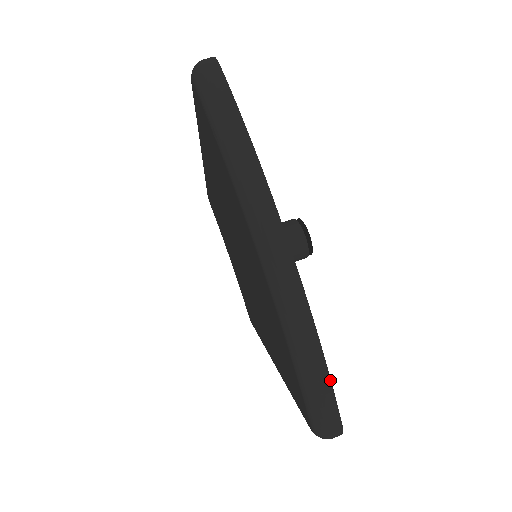
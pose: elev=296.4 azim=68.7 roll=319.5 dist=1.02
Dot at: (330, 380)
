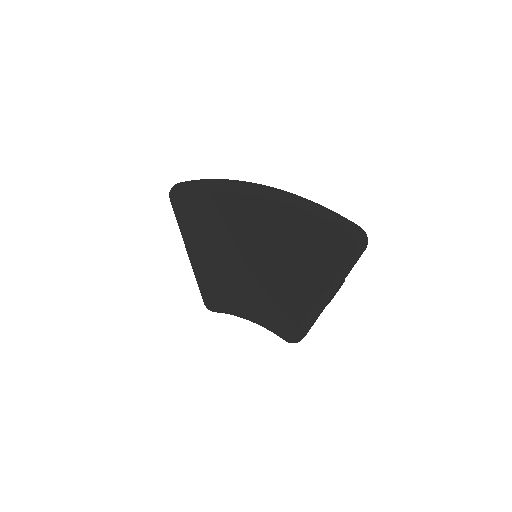
Dot at: (330, 210)
